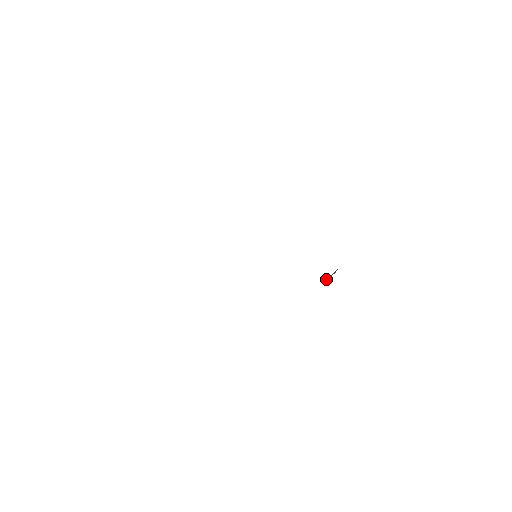
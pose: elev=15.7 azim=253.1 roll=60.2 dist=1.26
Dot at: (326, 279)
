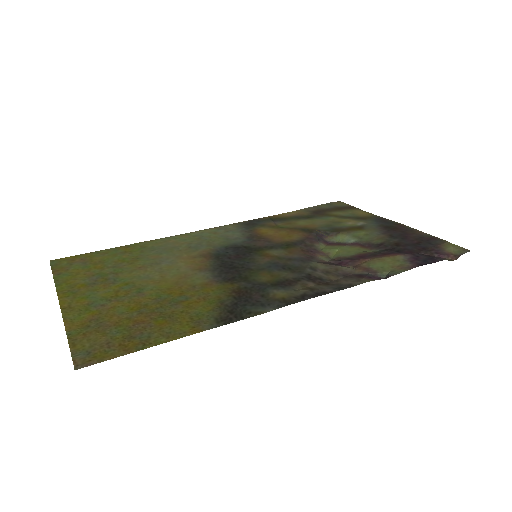
Dot at: (323, 231)
